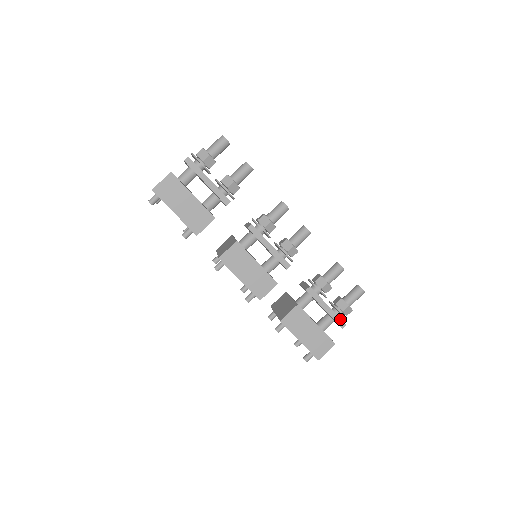
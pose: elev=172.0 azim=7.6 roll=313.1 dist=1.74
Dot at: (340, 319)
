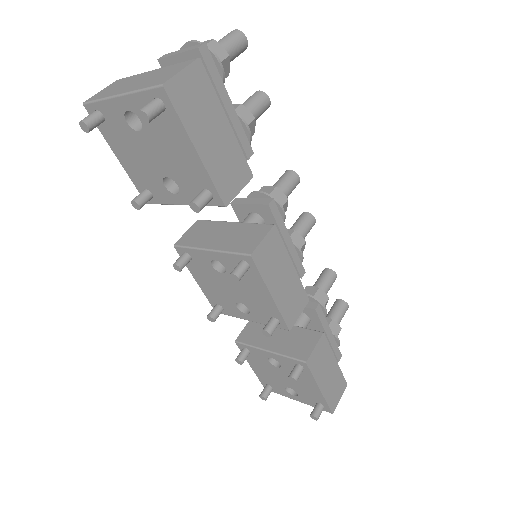
Dot at: (338, 348)
